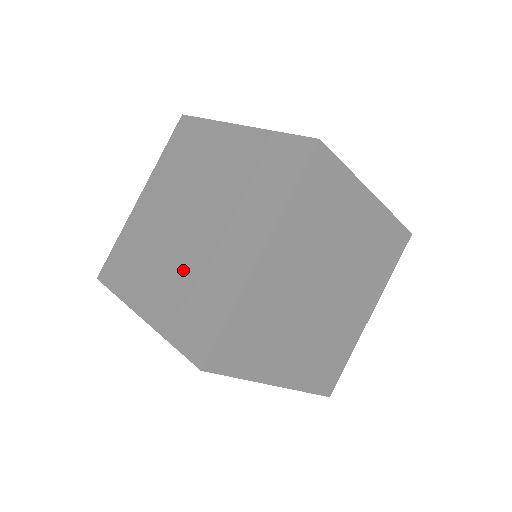
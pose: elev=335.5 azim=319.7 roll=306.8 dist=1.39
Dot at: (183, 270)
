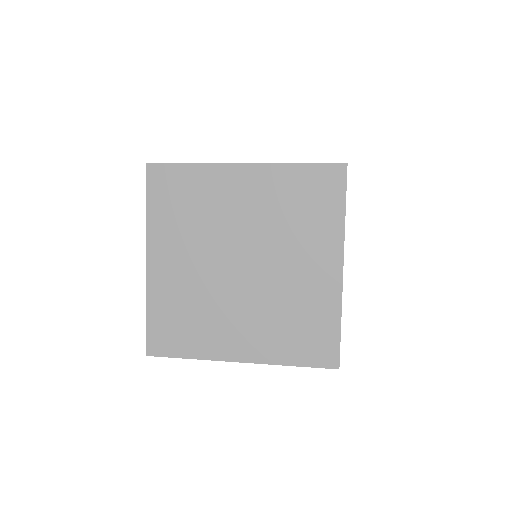
Dot at: (265, 308)
